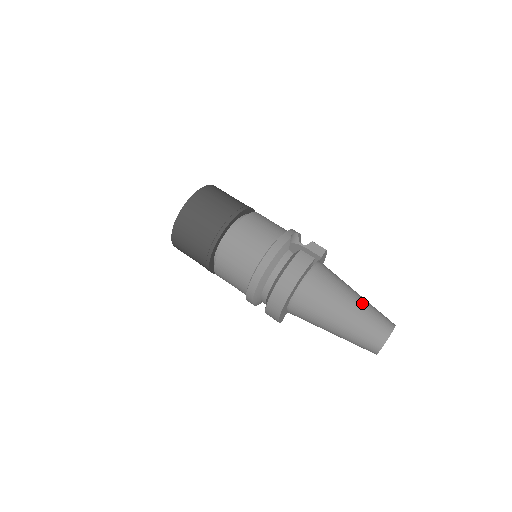
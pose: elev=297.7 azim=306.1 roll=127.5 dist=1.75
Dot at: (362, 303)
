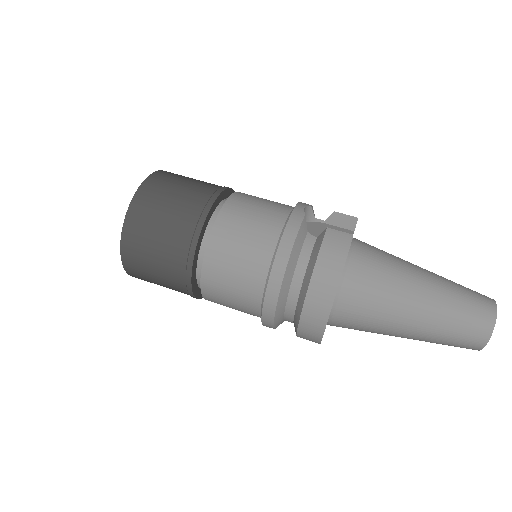
Dot at: (439, 281)
